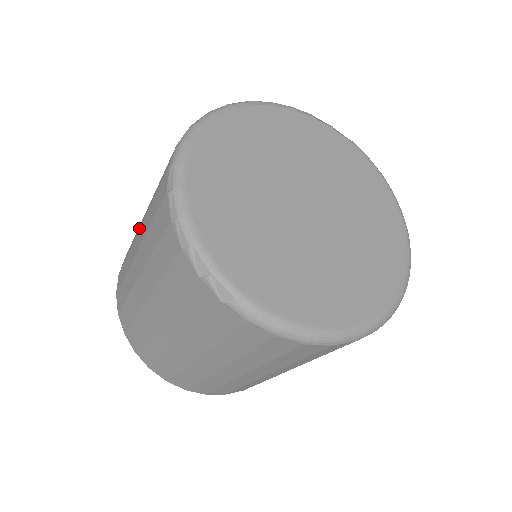
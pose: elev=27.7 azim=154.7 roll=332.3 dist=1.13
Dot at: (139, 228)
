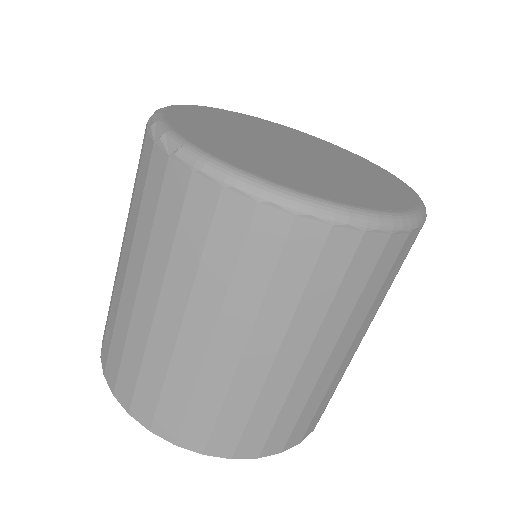
Dot at: occluded
